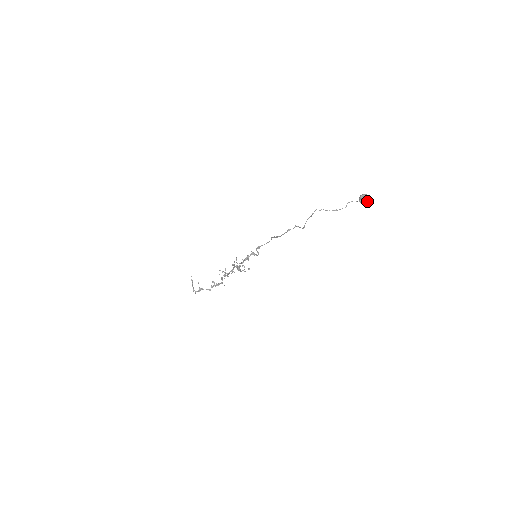
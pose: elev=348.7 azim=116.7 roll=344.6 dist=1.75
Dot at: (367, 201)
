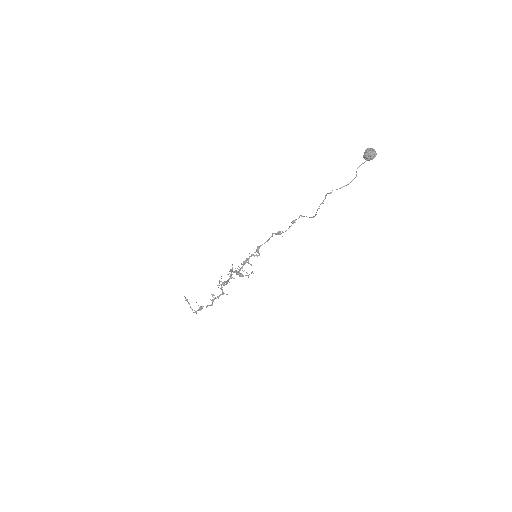
Dot at: (374, 157)
